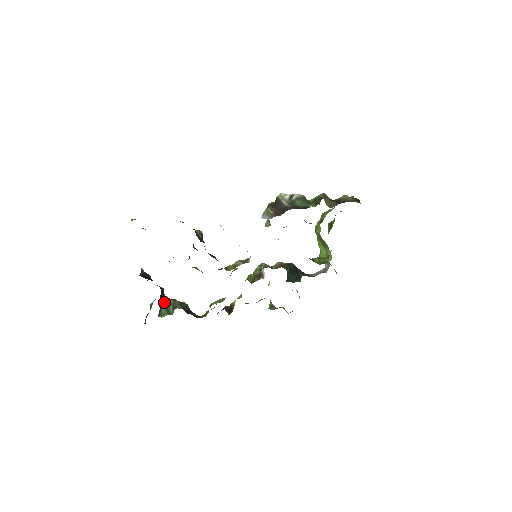
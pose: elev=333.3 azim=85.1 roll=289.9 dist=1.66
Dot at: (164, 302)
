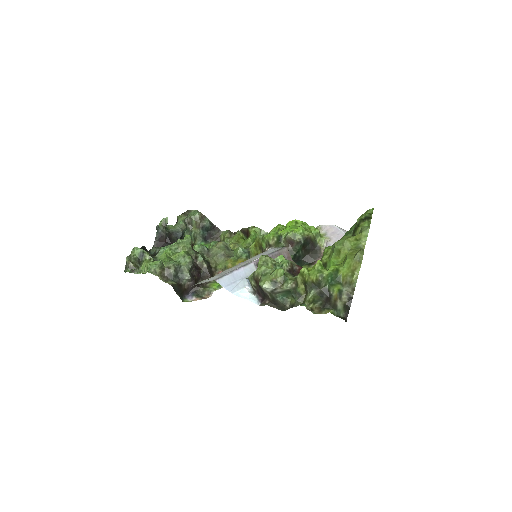
Dot at: (186, 229)
